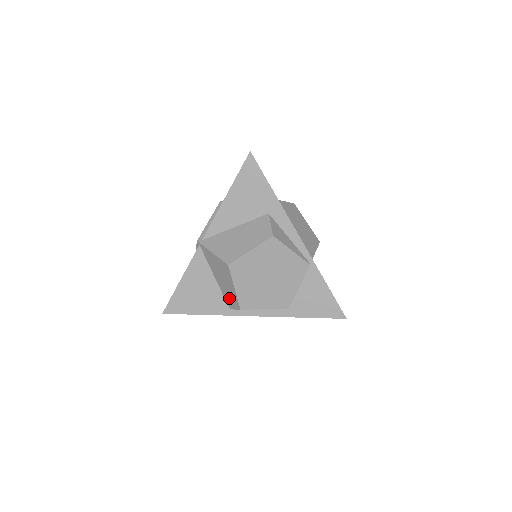
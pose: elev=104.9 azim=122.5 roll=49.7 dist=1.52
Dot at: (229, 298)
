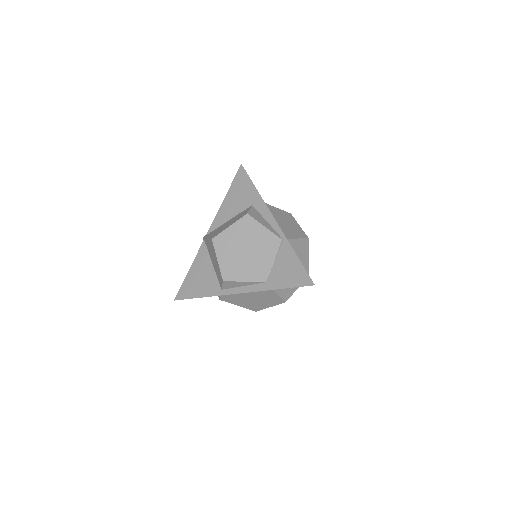
Dot at: (219, 276)
